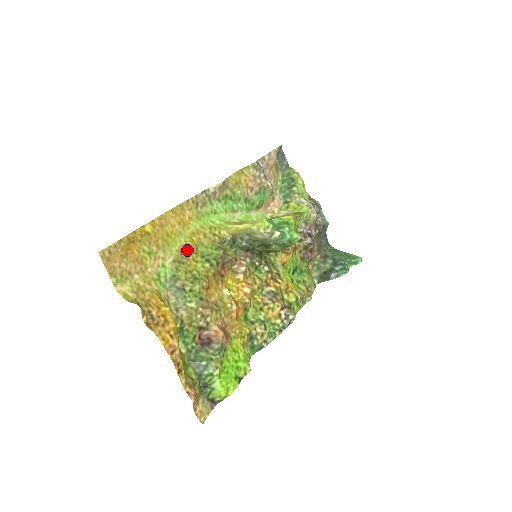
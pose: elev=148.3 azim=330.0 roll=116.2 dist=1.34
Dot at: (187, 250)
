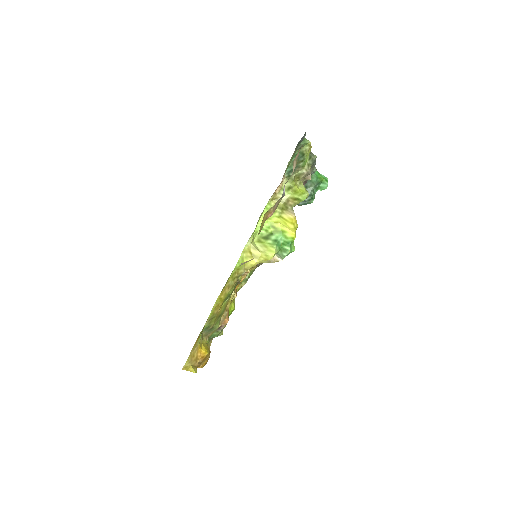
Dot at: (217, 308)
